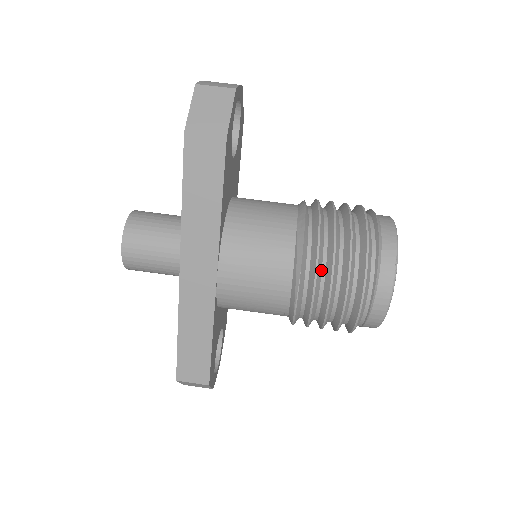
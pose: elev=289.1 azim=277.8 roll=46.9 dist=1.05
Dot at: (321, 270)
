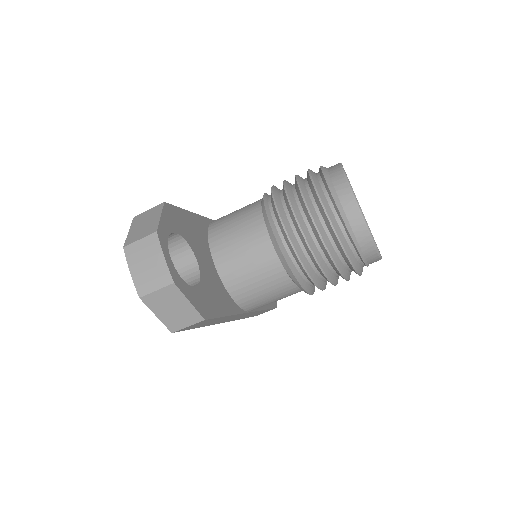
Dot at: (320, 280)
